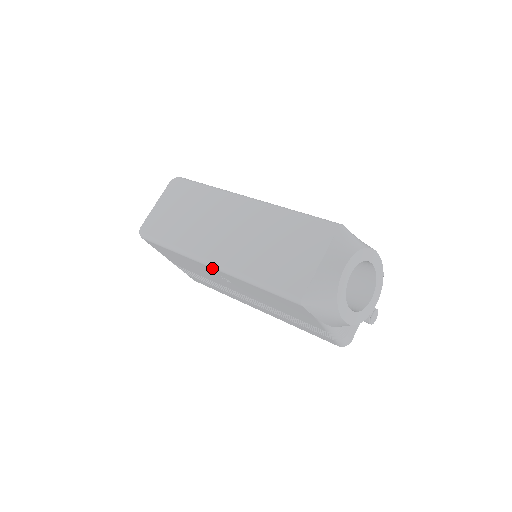
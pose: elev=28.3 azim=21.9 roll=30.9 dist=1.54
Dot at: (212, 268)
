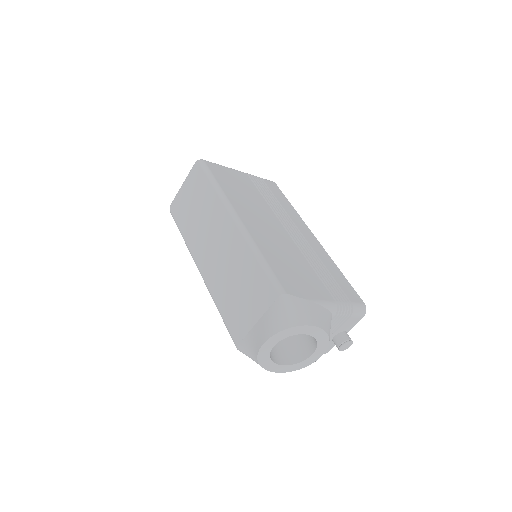
Dot at: occluded
